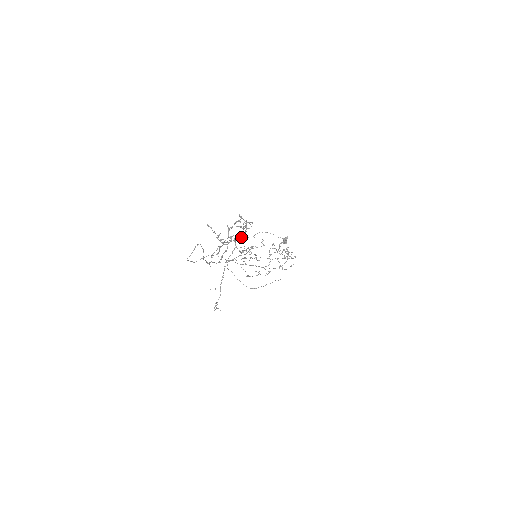
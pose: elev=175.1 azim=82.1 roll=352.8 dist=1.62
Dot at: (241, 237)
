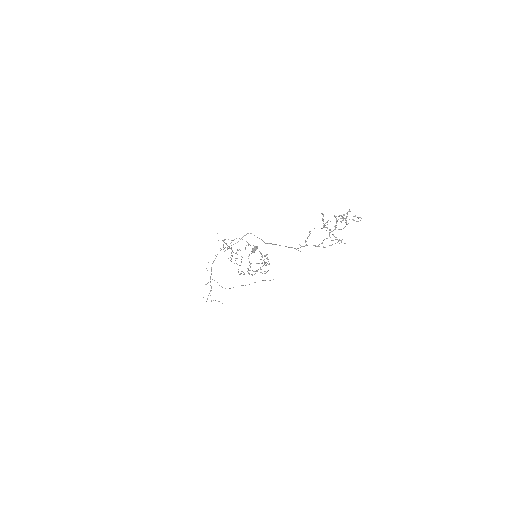
Dot at: (228, 239)
